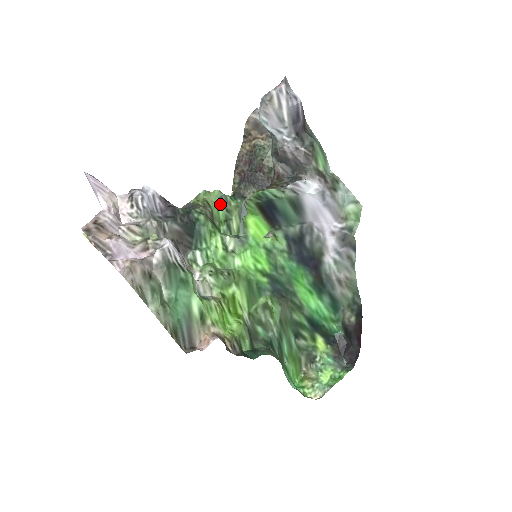
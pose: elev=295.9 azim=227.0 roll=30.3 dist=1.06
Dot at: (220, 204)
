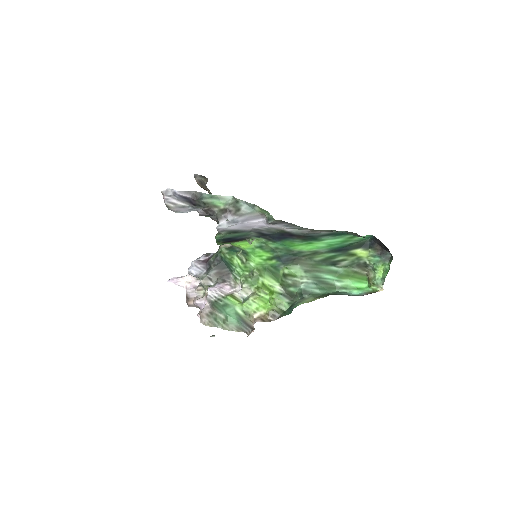
Dot at: occluded
